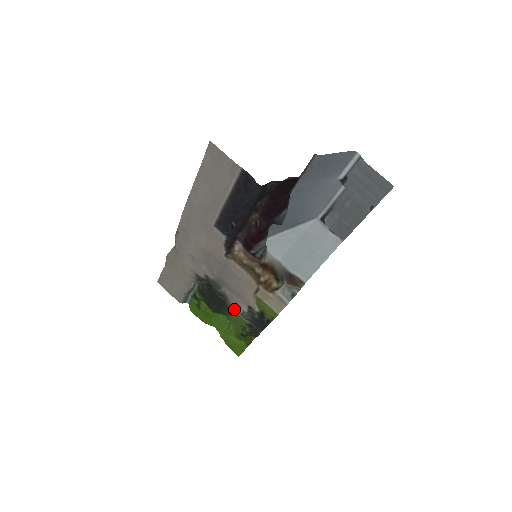
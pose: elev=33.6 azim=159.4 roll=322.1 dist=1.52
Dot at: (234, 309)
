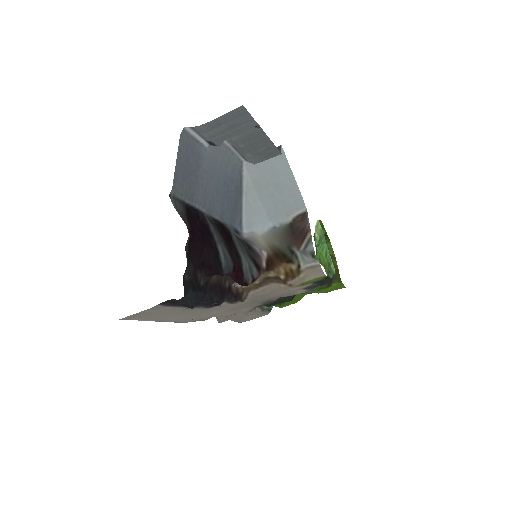
Dot at: occluded
